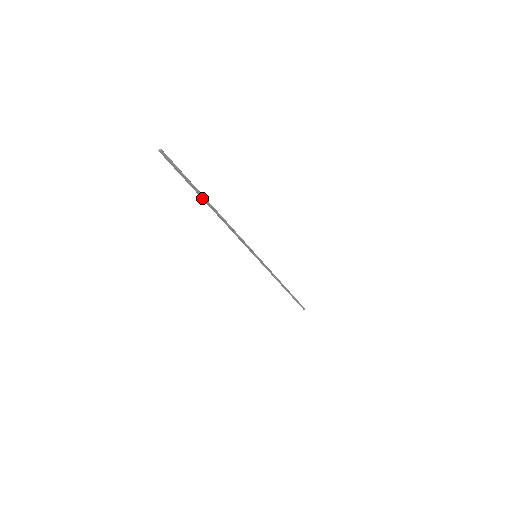
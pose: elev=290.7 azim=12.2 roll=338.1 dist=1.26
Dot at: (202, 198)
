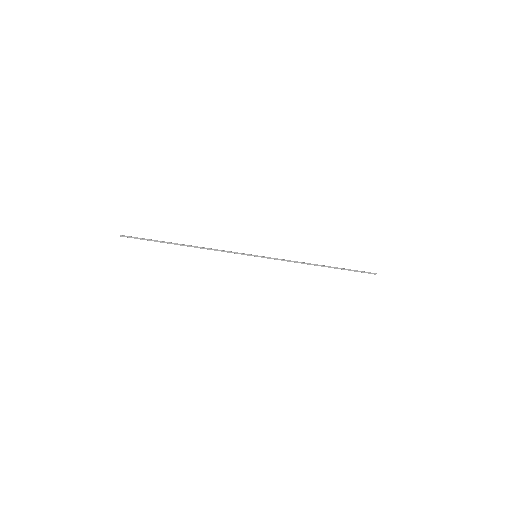
Dot at: occluded
